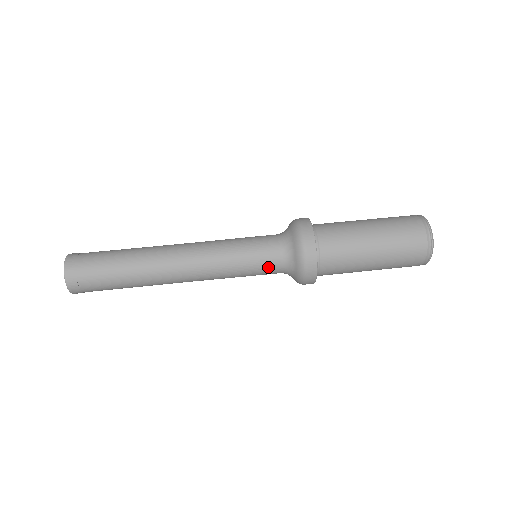
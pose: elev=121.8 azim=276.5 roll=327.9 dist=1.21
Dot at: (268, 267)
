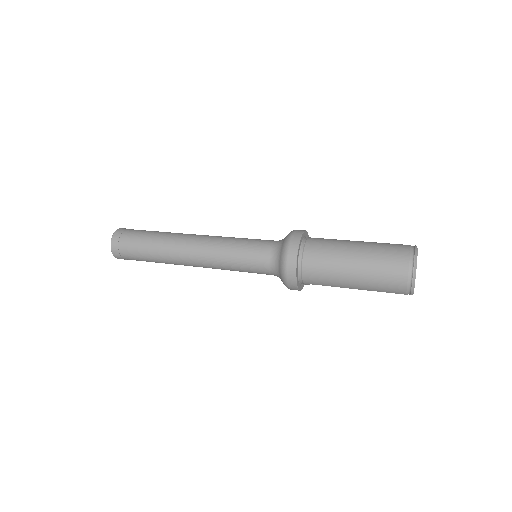
Dot at: (261, 246)
